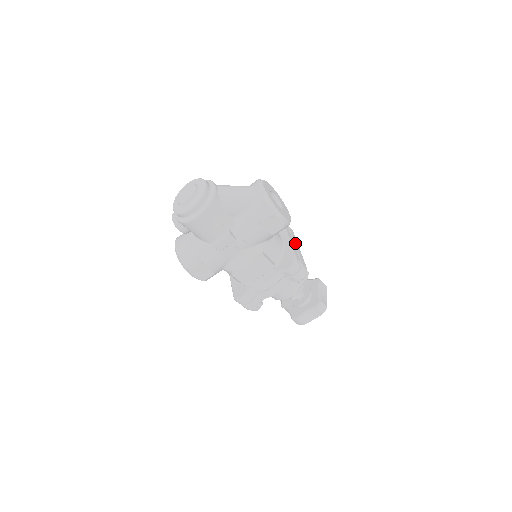
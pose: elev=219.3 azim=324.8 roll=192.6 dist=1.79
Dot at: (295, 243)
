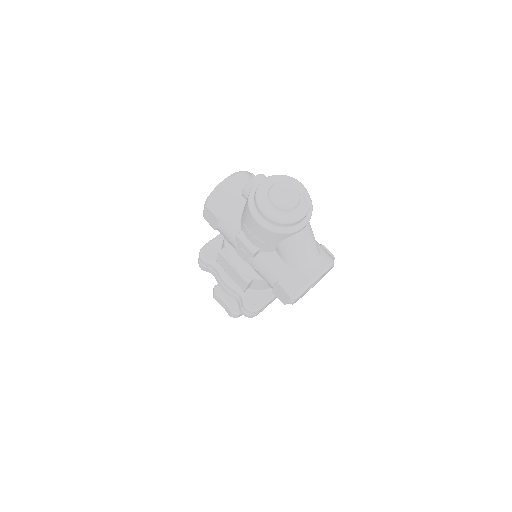
Dot at: occluded
